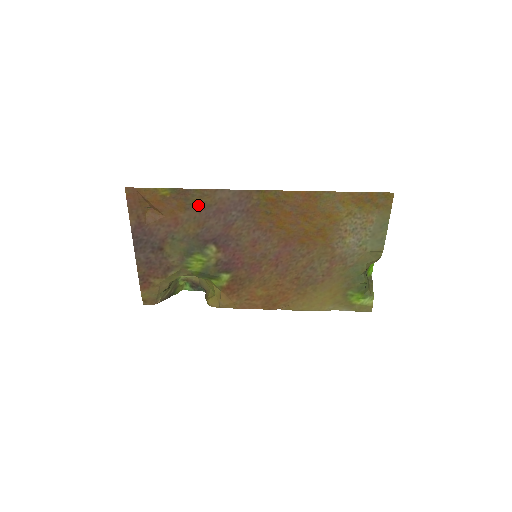
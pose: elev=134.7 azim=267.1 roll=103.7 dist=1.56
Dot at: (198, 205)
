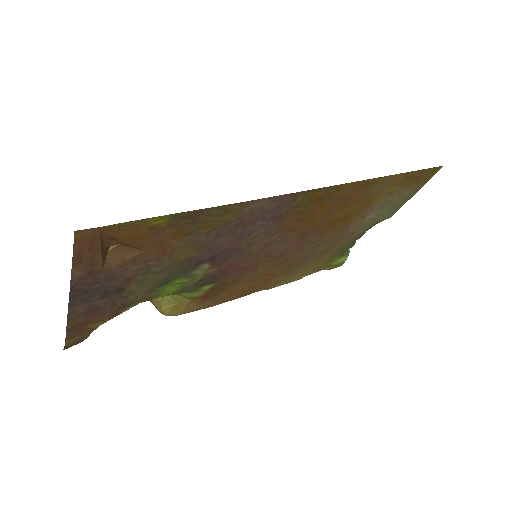
Dot at: (210, 225)
